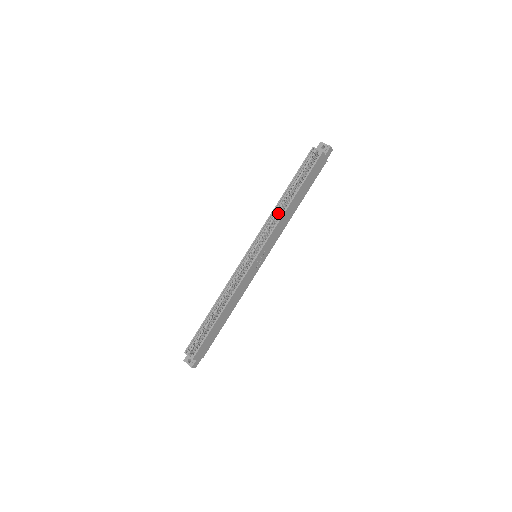
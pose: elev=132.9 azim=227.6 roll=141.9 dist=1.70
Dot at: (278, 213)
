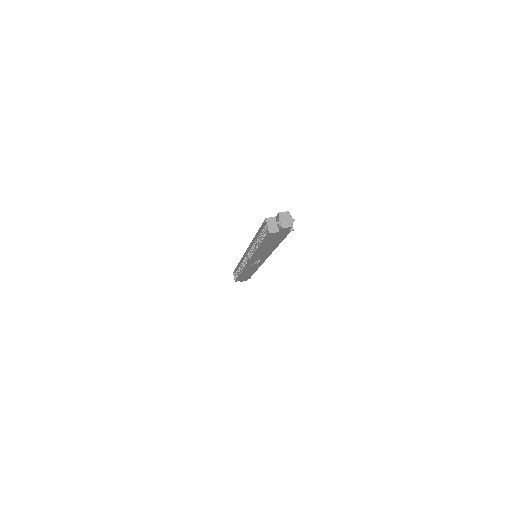
Dot at: (256, 245)
